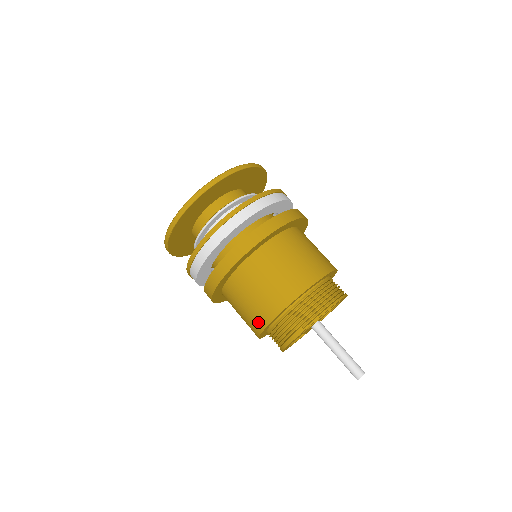
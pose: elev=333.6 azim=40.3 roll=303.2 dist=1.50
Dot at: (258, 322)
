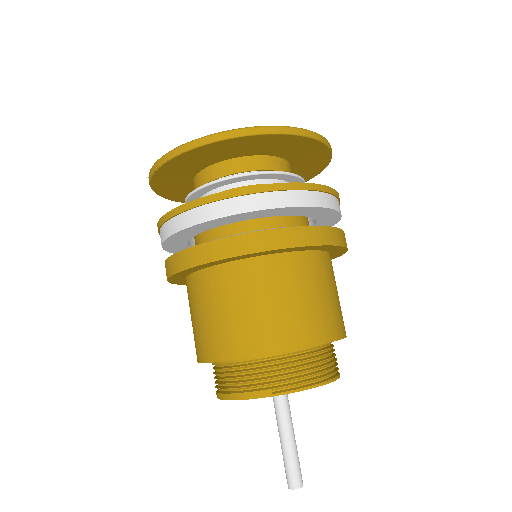
Dot at: (217, 347)
